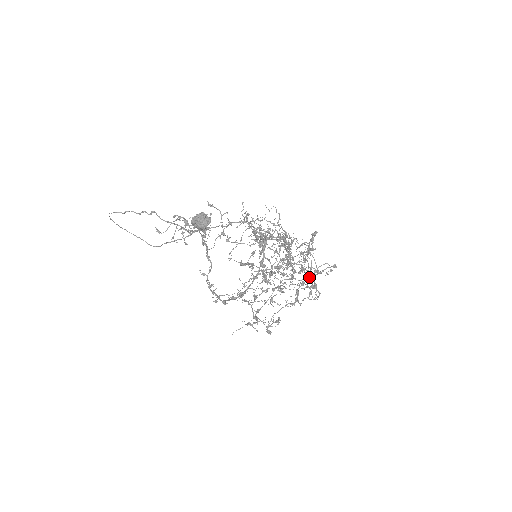
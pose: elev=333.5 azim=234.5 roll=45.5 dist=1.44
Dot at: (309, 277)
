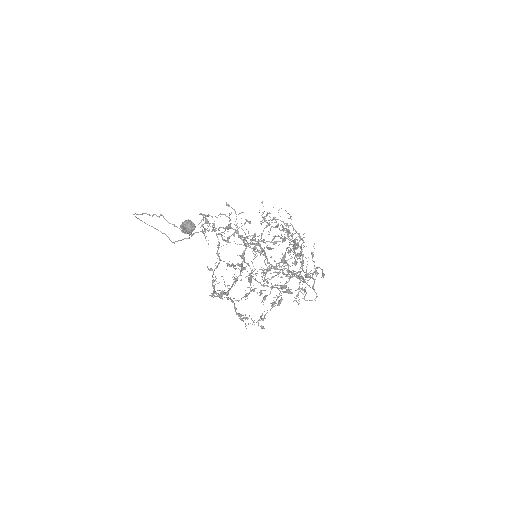
Dot at: (300, 280)
